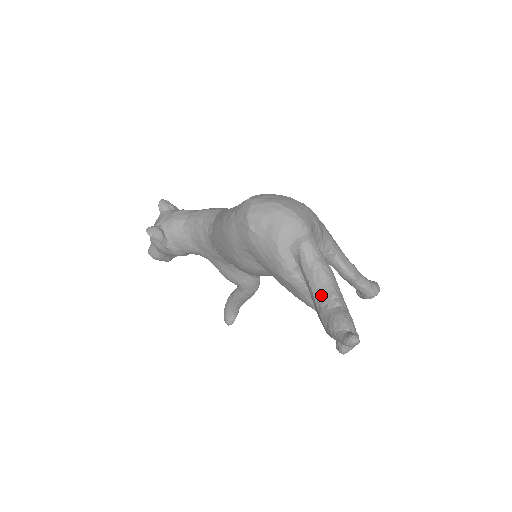
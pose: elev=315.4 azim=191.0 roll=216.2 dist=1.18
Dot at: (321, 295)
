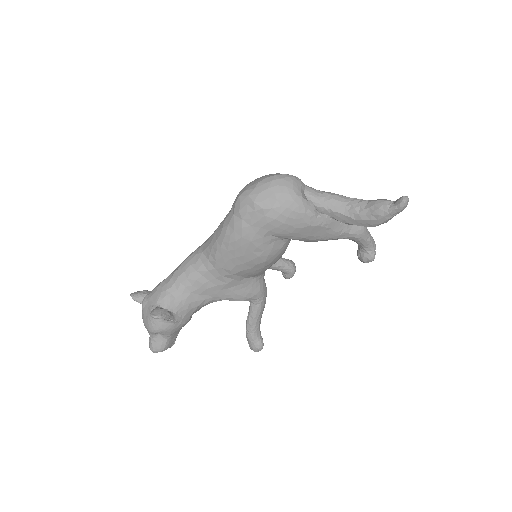
Dot at: (349, 208)
